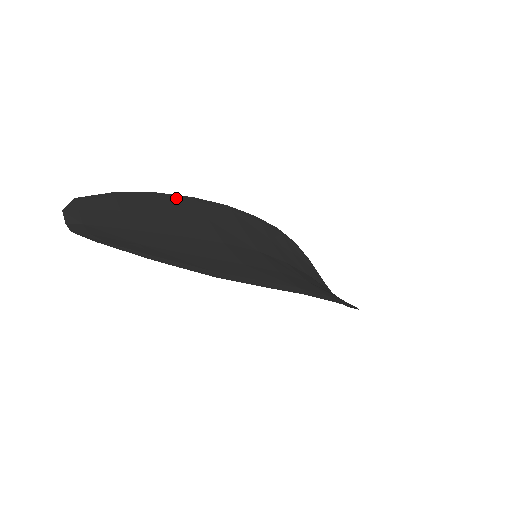
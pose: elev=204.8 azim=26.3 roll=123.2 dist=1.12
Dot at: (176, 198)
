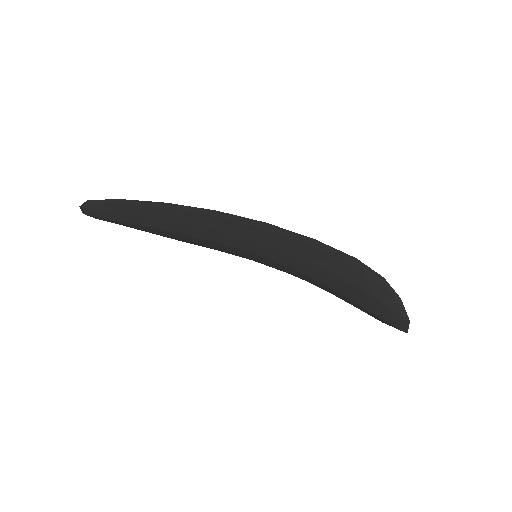
Dot at: occluded
